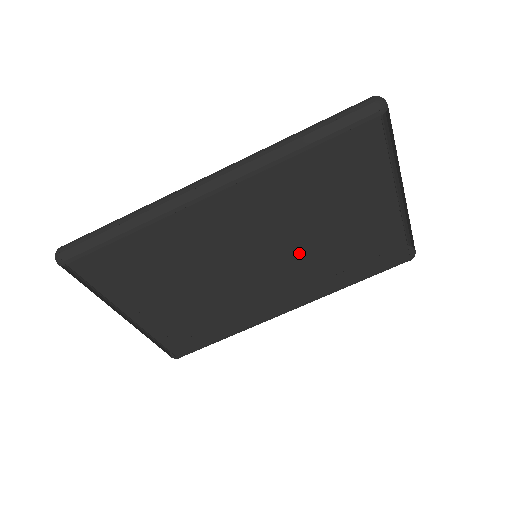
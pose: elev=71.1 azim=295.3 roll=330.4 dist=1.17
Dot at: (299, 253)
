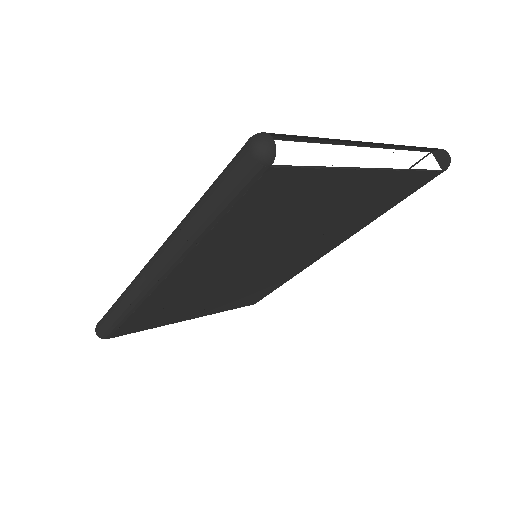
Dot at: (296, 241)
